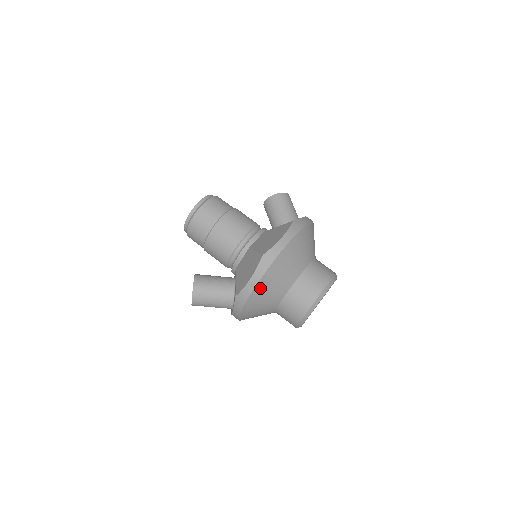
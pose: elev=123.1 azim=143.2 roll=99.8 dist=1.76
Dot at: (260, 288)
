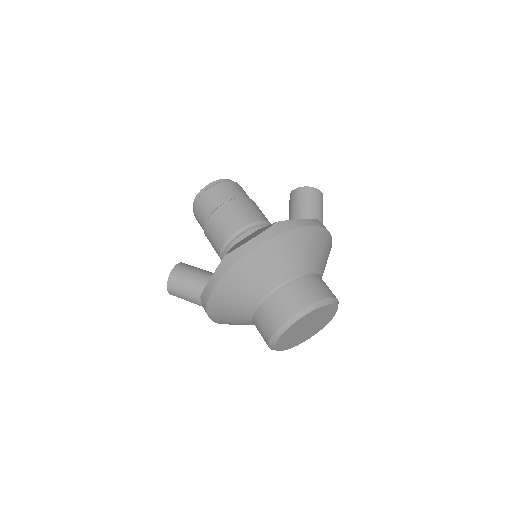
Dot at: (219, 293)
